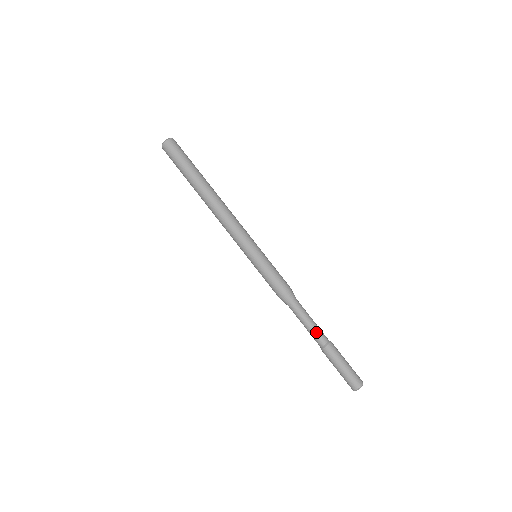
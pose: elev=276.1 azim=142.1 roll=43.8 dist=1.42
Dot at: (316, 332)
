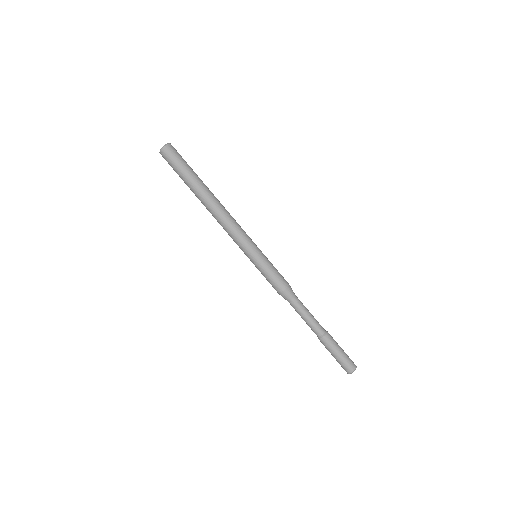
Dot at: (316, 321)
